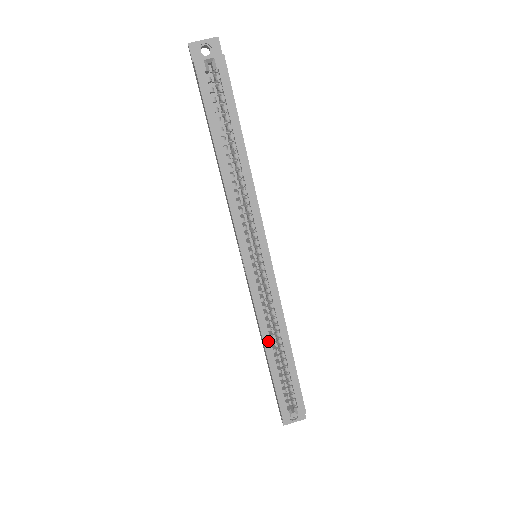
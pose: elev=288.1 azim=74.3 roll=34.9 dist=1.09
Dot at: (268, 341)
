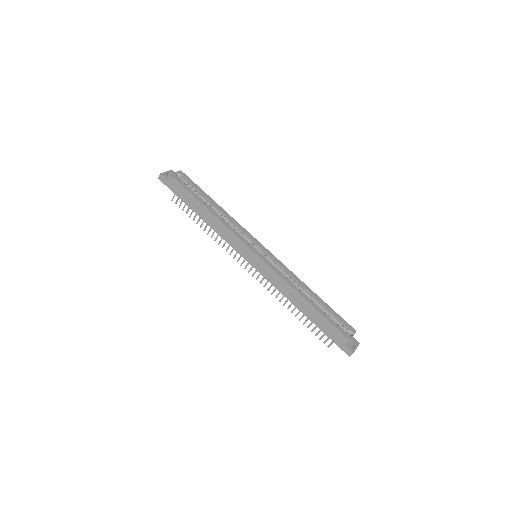
Dot at: (300, 292)
